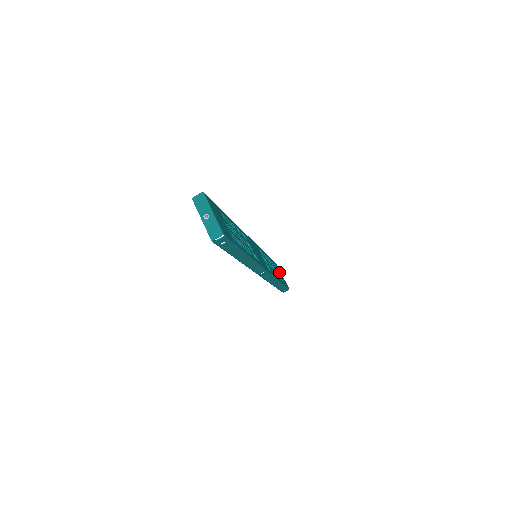
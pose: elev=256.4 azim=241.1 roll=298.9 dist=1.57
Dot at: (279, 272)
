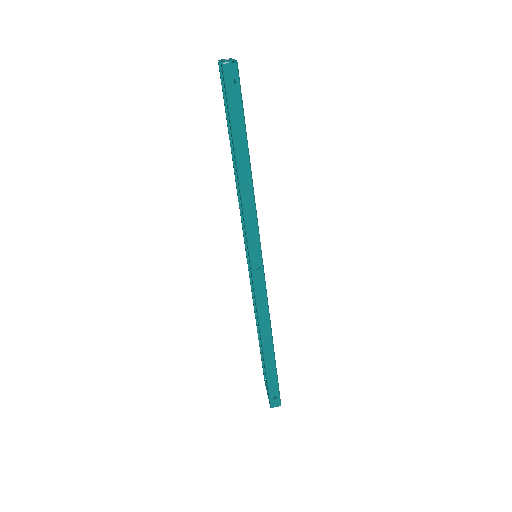
Dot at: occluded
